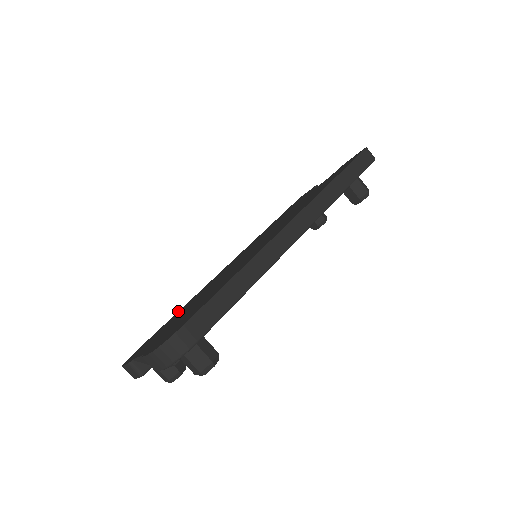
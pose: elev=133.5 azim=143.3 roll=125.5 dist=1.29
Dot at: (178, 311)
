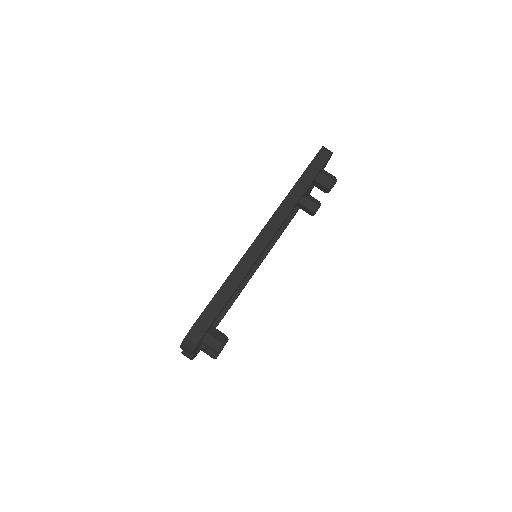
Dot at: occluded
